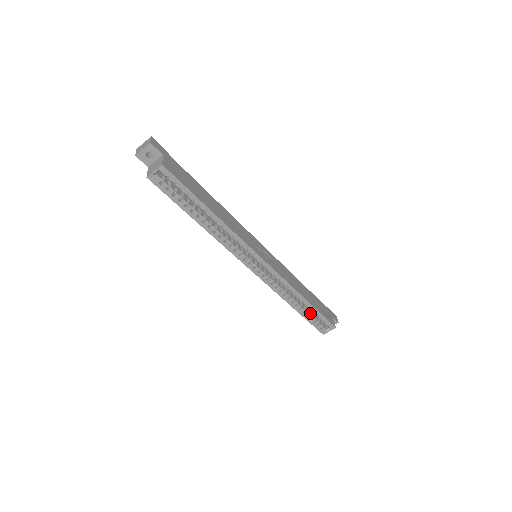
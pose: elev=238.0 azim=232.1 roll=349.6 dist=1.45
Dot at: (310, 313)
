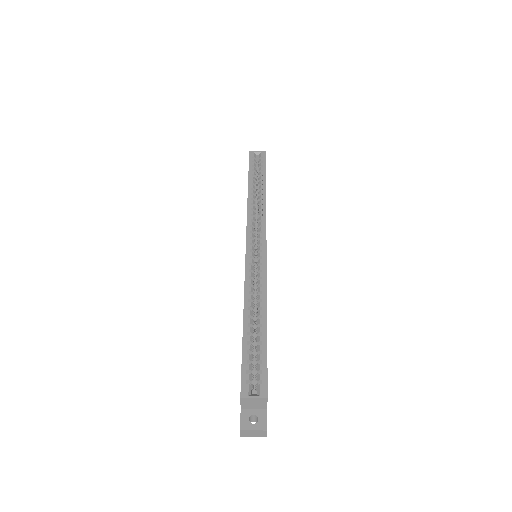
Dot at: (252, 351)
